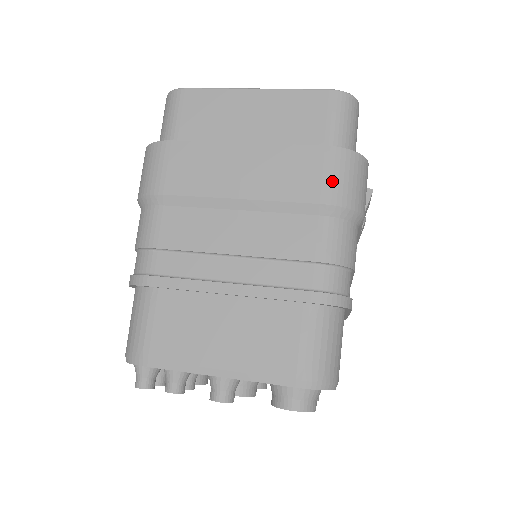
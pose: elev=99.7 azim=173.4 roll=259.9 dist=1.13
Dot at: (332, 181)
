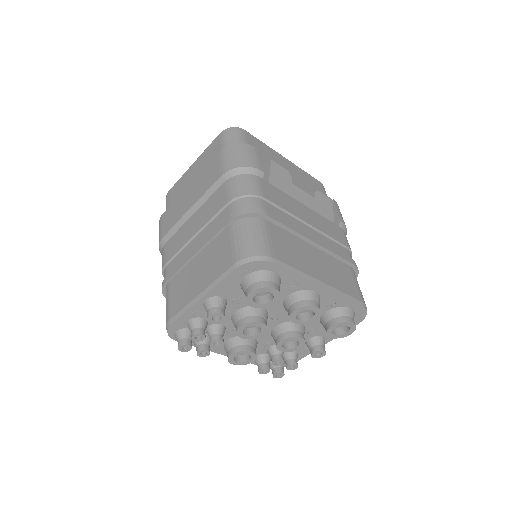
Dot at: (224, 163)
